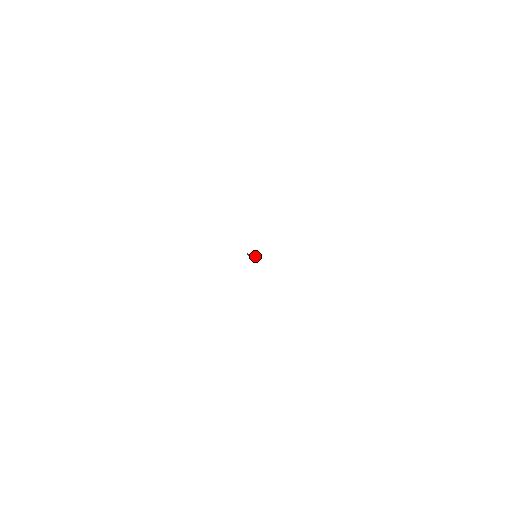
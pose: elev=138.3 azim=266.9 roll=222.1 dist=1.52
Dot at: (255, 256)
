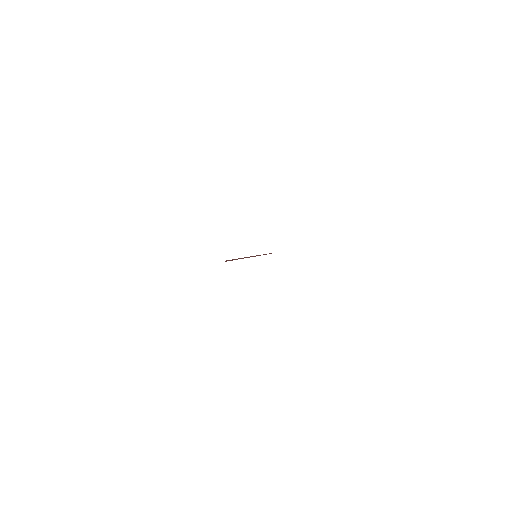
Dot at: (254, 256)
